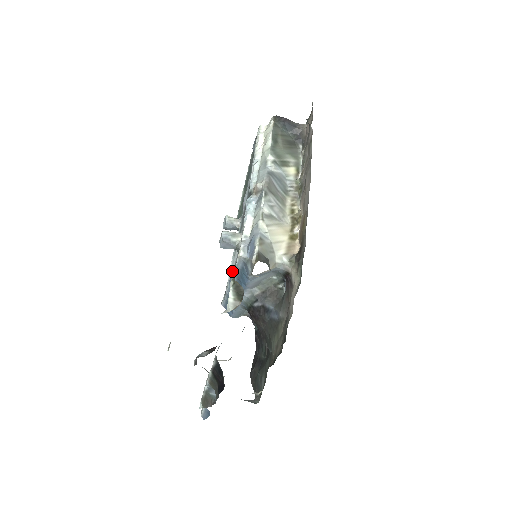
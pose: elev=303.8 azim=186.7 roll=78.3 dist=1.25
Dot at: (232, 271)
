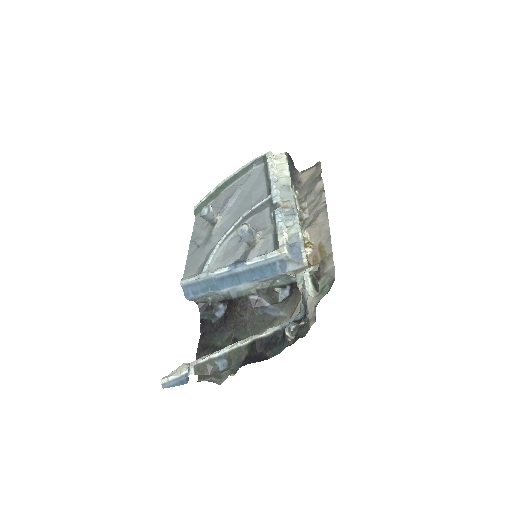
Dot at: (215, 258)
